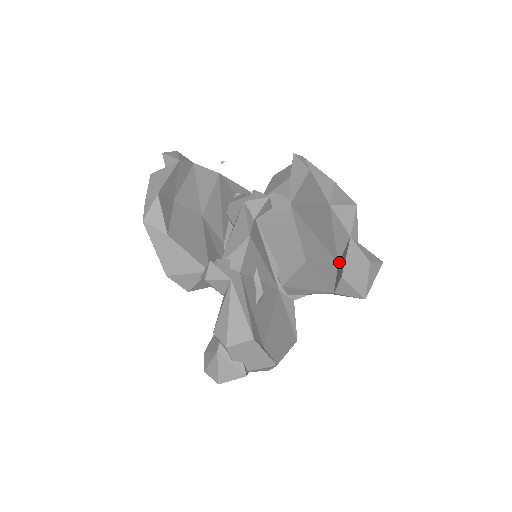
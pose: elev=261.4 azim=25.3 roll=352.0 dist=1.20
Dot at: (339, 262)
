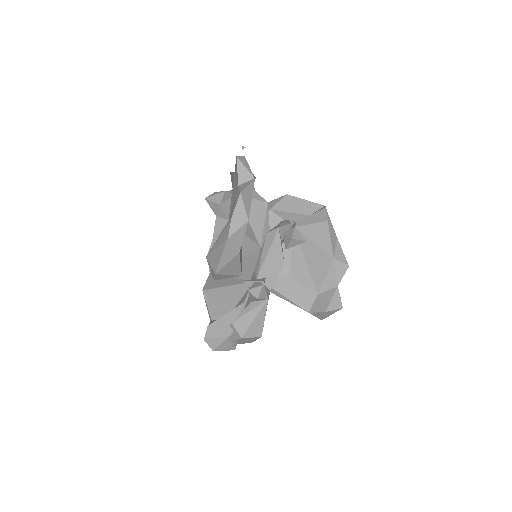
Dot at: (320, 294)
